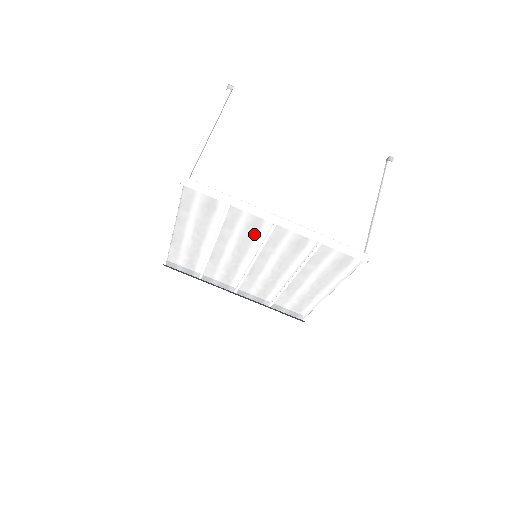
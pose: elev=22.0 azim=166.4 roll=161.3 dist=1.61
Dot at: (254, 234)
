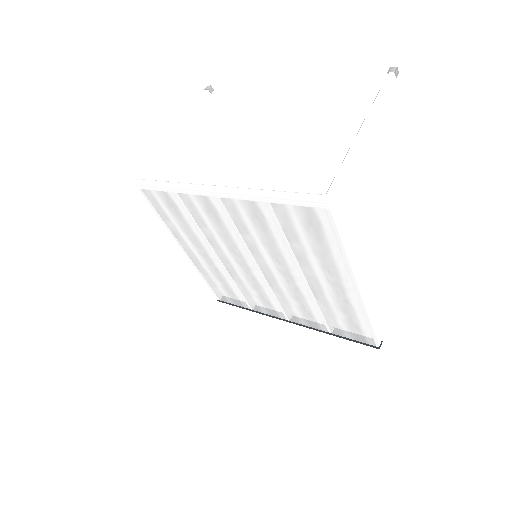
Dot at: (221, 222)
